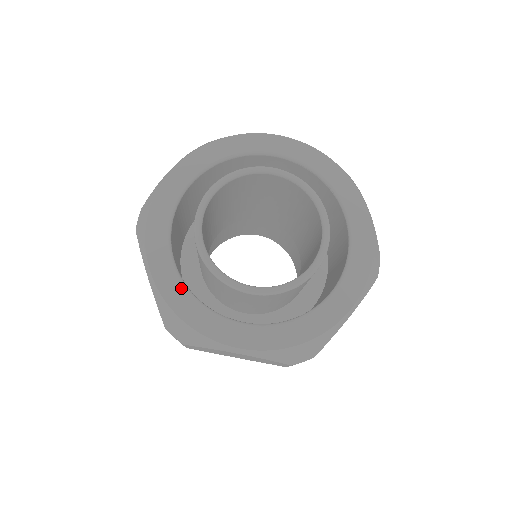
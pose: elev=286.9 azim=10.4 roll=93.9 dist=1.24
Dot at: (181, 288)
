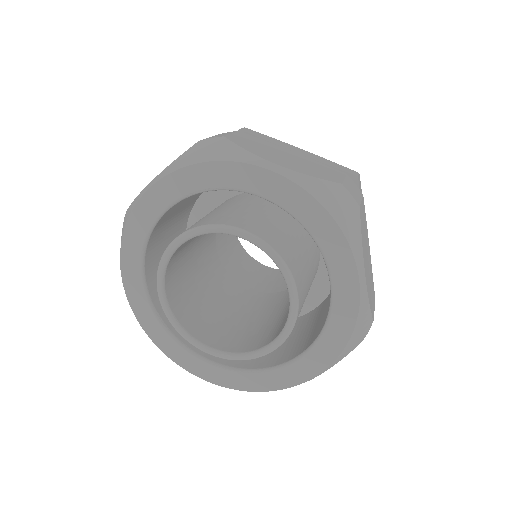
Dot at: (153, 317)
